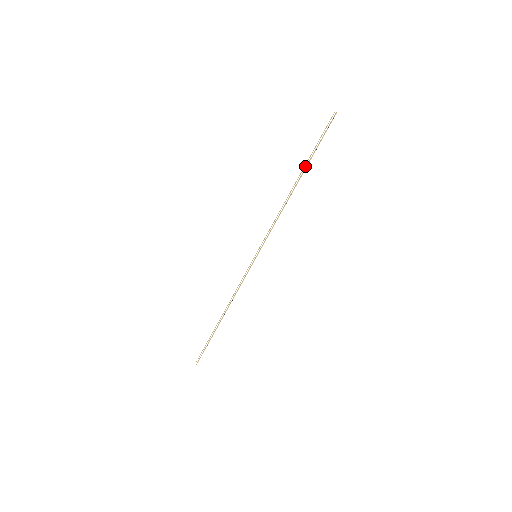
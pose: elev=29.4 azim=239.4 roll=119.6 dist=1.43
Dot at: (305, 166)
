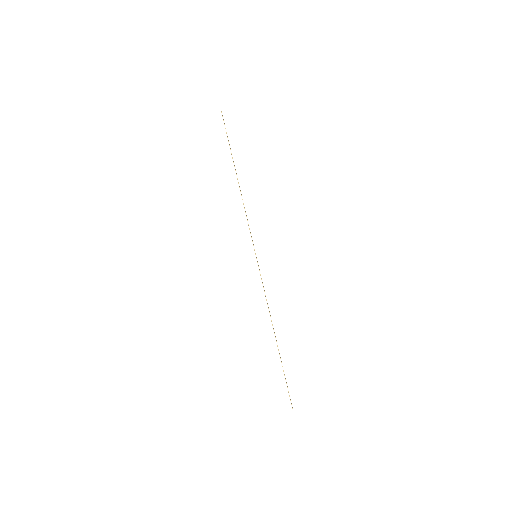
Dot at: occluded
